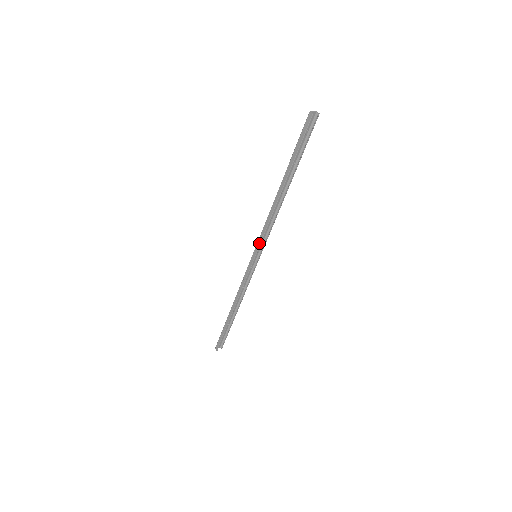
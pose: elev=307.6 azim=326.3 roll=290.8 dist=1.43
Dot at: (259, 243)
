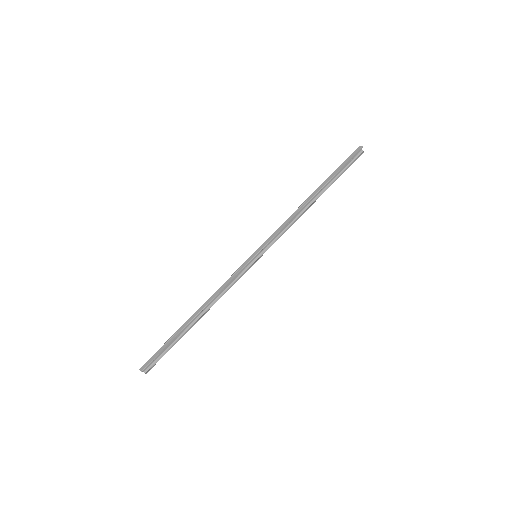
Dot at: (268, 240)
